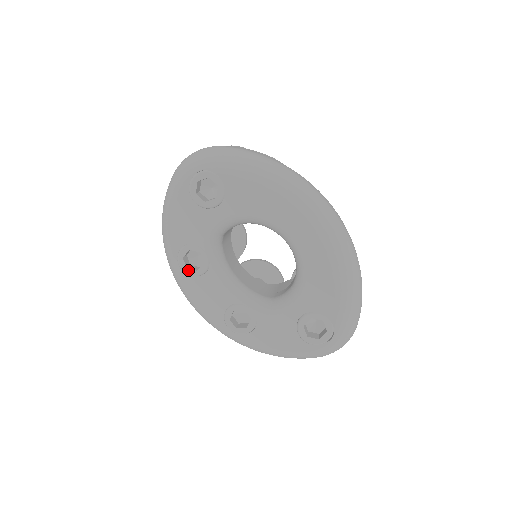
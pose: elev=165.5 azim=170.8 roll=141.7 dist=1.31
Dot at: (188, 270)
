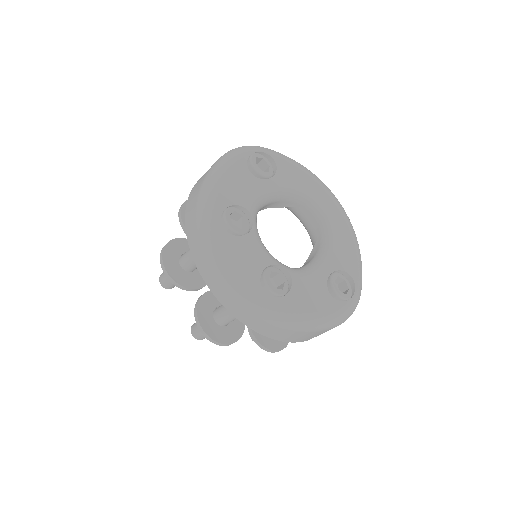
Dot at: (234, 226)
